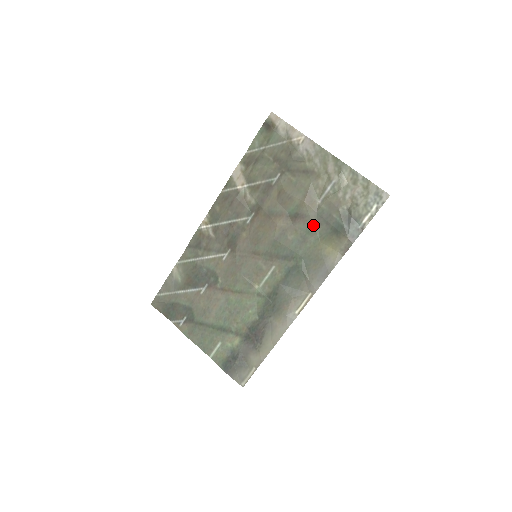
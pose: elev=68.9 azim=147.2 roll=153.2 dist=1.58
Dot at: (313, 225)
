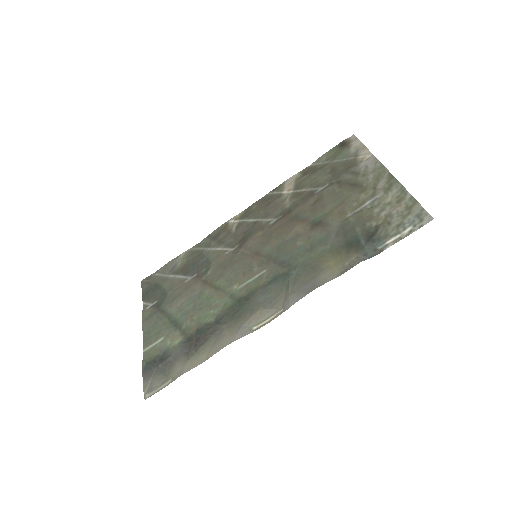
Dot at: (329, 235)
